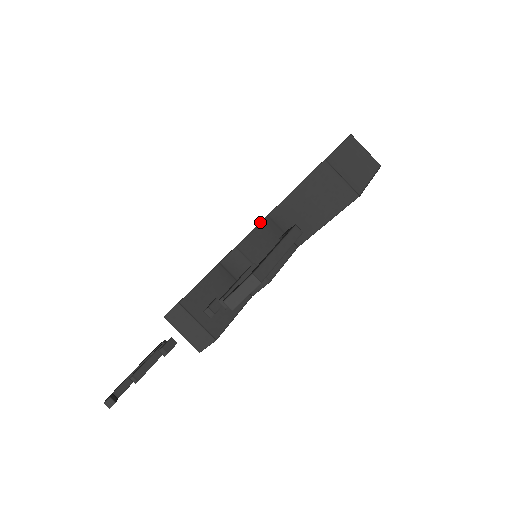
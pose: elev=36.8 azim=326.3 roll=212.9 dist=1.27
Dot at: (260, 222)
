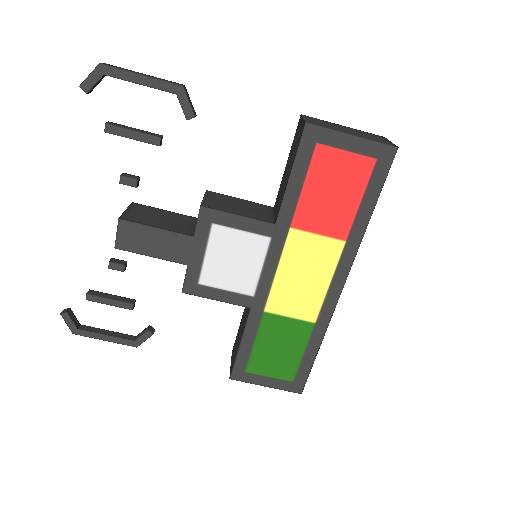
Dot at: (258, 203)
